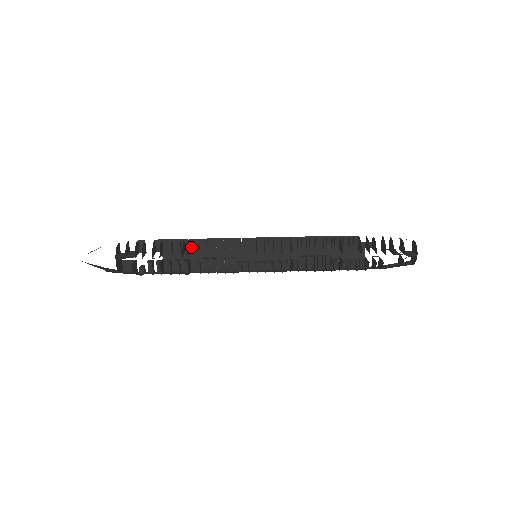
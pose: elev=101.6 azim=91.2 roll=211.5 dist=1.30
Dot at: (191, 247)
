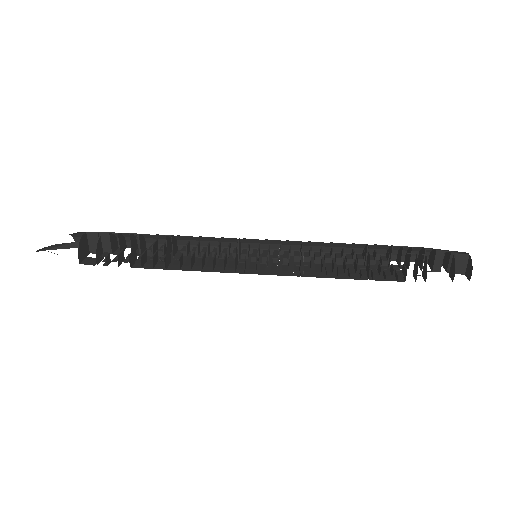
Dot at: (177, 255)
